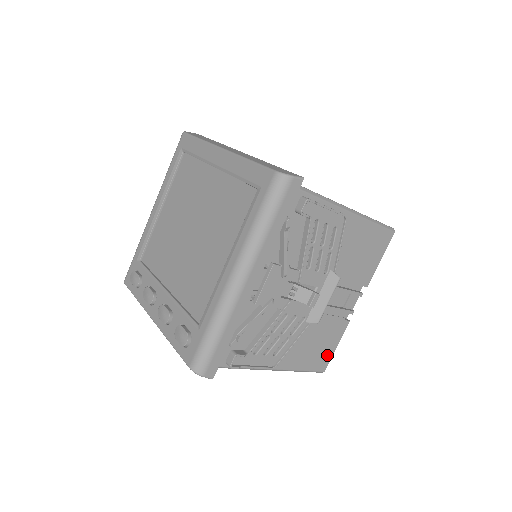
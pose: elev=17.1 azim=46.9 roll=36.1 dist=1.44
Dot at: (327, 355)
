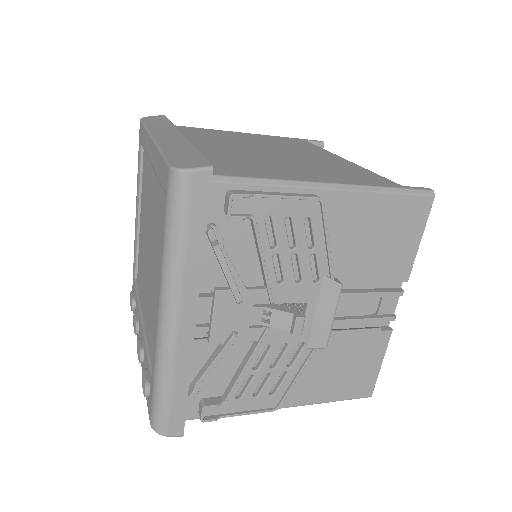
Dot at: (368, 377)
